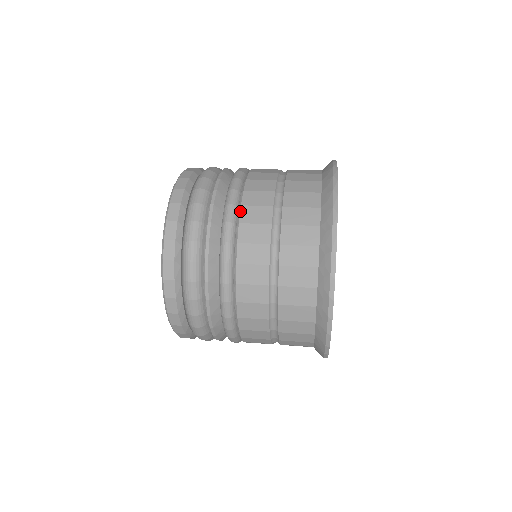
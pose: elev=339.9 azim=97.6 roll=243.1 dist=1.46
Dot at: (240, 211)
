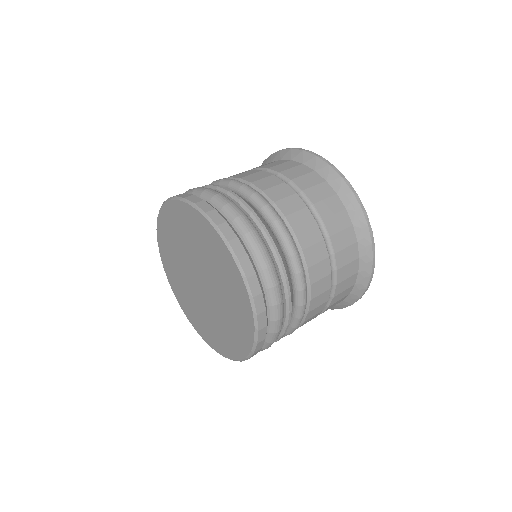
Dot at: (304, 257)
